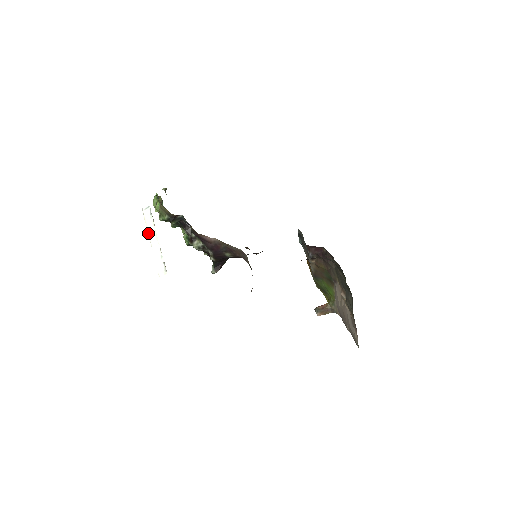
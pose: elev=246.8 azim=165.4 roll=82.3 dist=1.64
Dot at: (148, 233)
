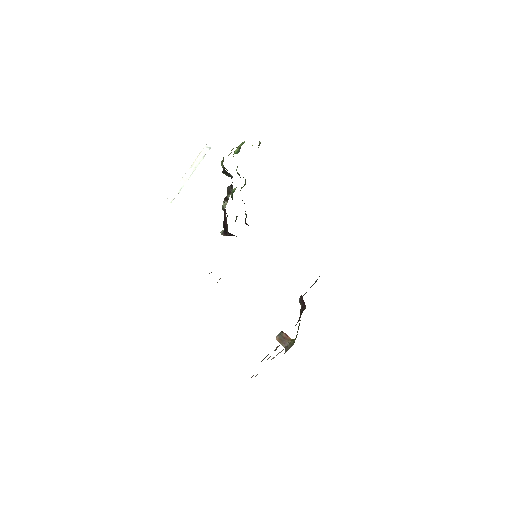
Dot at: (192, 165)
